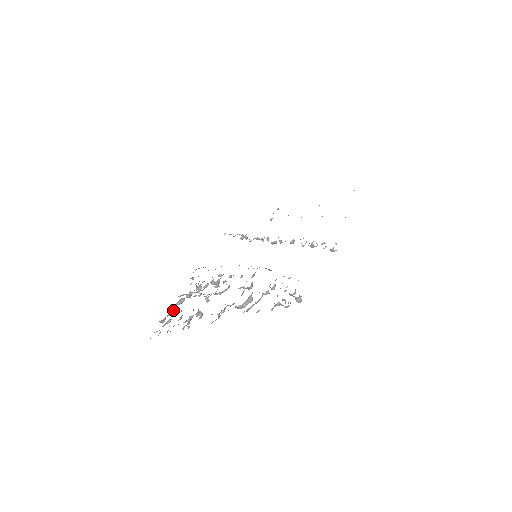
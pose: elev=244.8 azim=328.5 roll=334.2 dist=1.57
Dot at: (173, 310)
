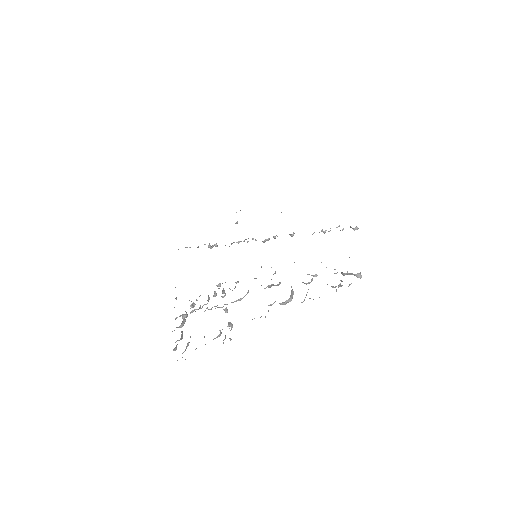
Dot at: occluded
